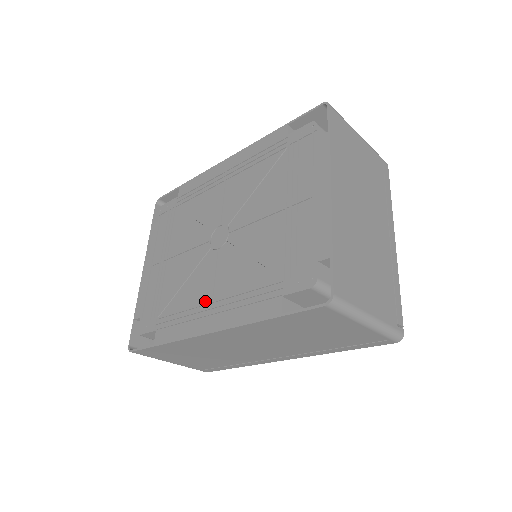
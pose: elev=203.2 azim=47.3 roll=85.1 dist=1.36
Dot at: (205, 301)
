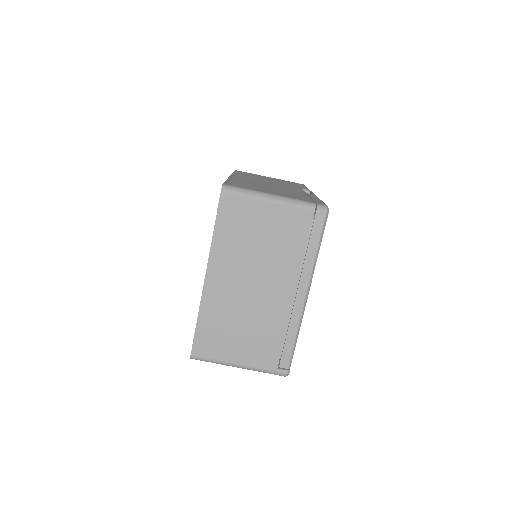
Dot at: occluded
